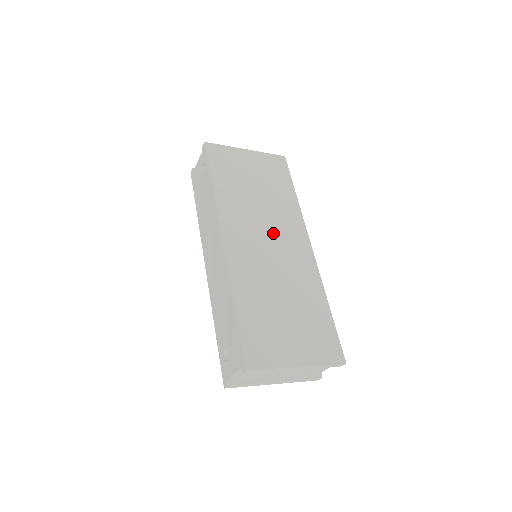
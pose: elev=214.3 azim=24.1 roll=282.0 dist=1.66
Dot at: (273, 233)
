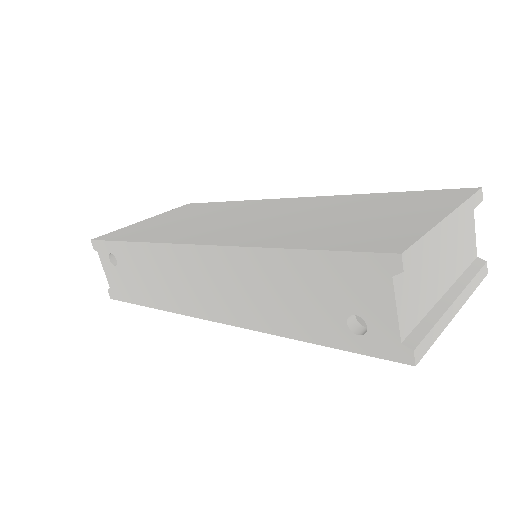
Dot at: (245, 215)
